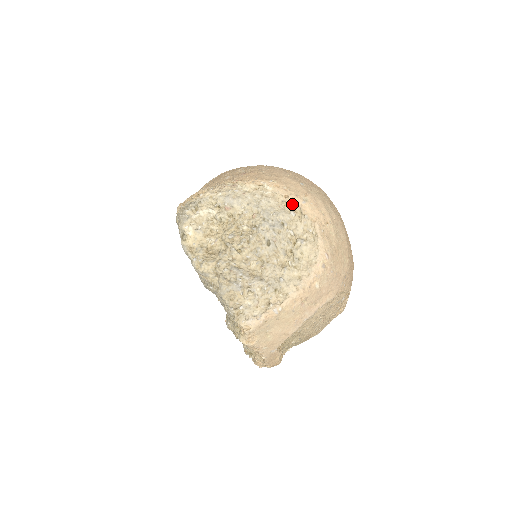
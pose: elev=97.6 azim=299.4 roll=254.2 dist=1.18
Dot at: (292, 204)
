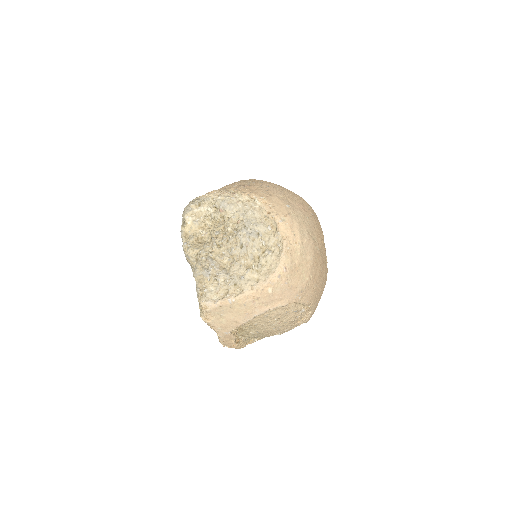
Dot at: (272, 220)
